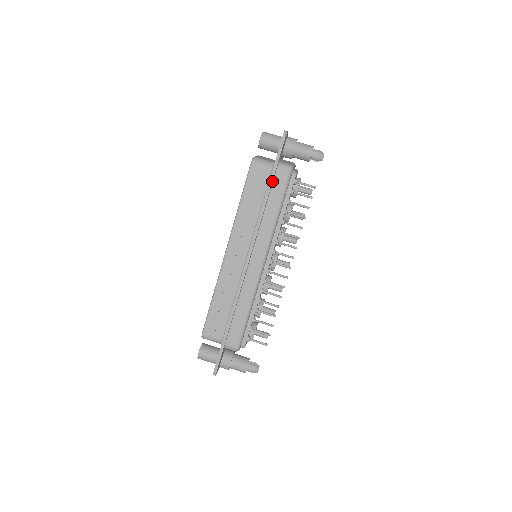
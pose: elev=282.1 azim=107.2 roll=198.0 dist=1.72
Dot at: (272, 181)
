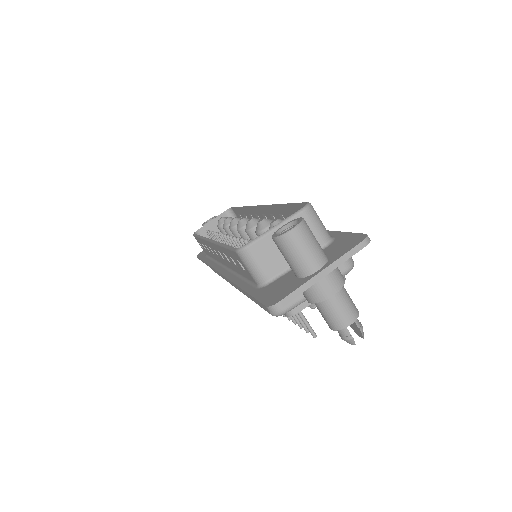
Dot at: occluded
